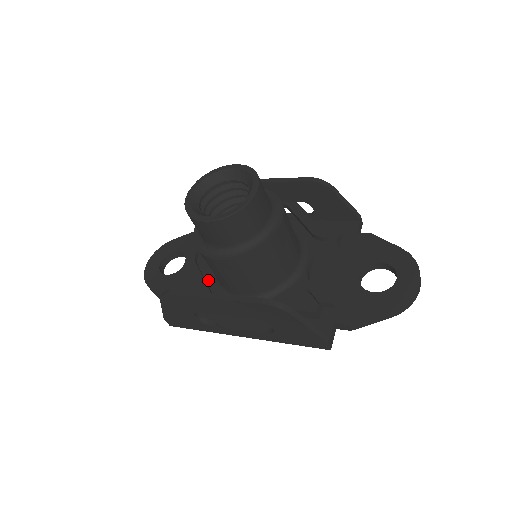
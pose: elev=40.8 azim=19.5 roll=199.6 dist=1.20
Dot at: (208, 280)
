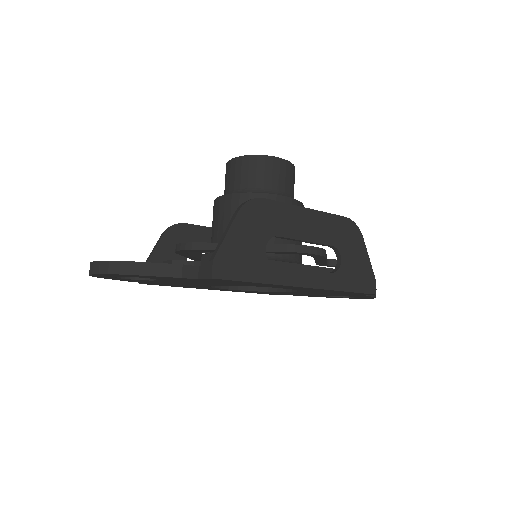
Dot at: occluded
